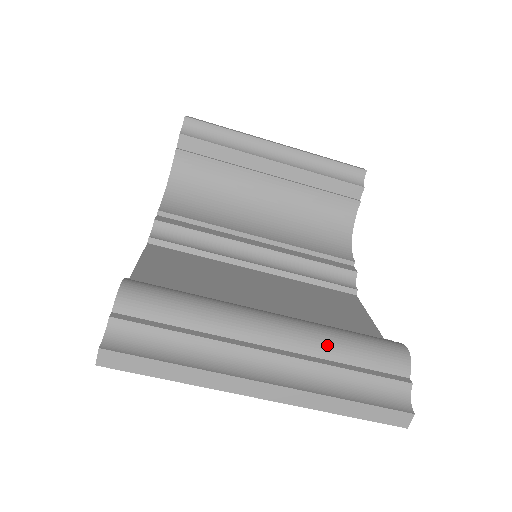
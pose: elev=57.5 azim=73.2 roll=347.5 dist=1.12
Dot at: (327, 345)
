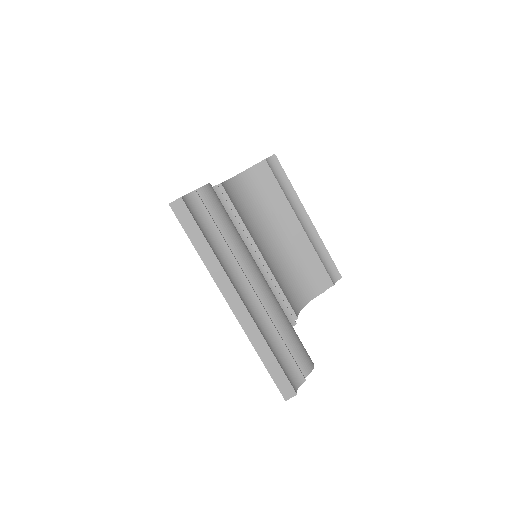
Dot at: (280, 317)
